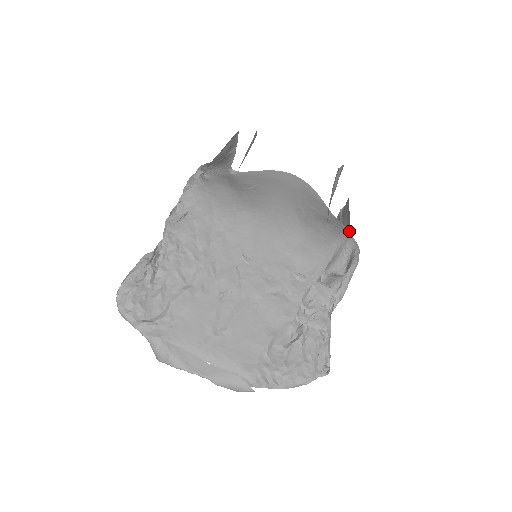
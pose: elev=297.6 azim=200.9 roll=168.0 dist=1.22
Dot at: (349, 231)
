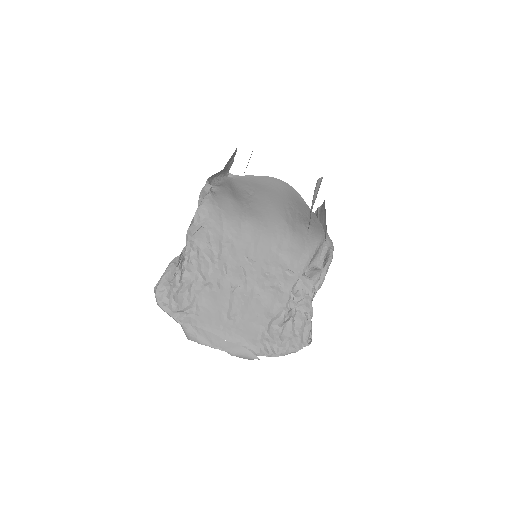
Dot at: occluded
